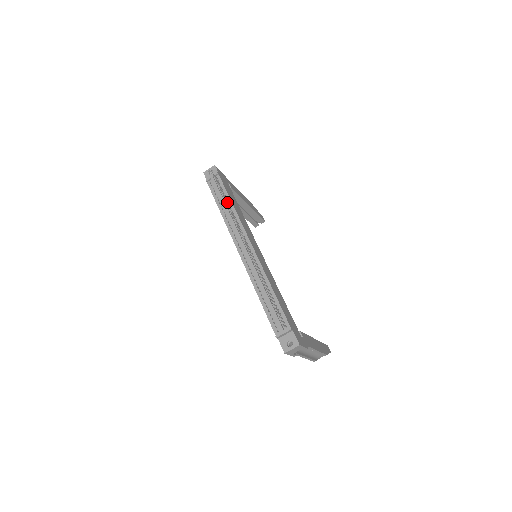
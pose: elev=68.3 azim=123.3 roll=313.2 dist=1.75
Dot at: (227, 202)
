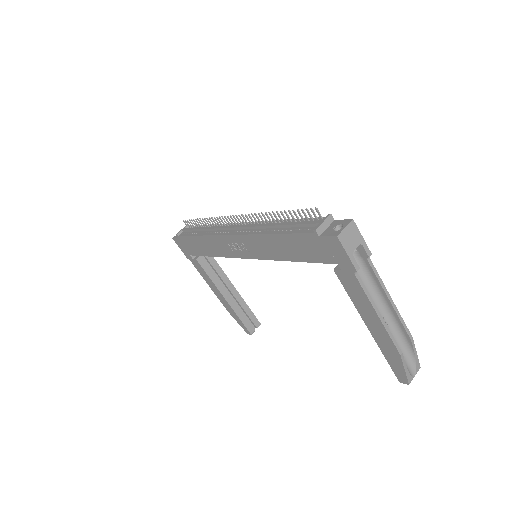
Dot at: occluded
